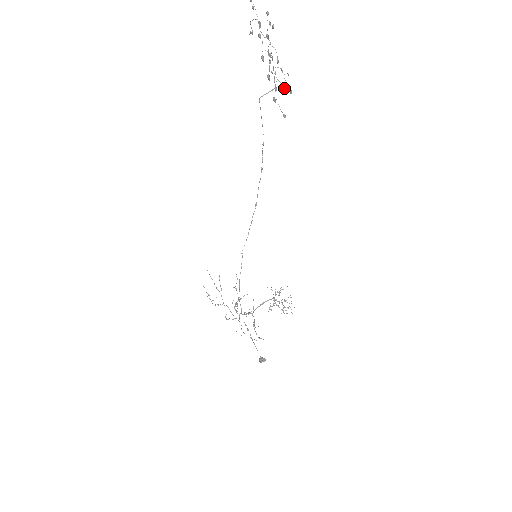
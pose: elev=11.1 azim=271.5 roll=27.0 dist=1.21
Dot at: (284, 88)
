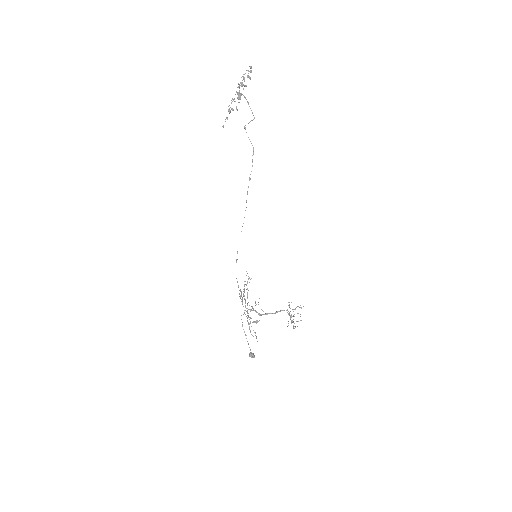
Dot at: (232, 110)
